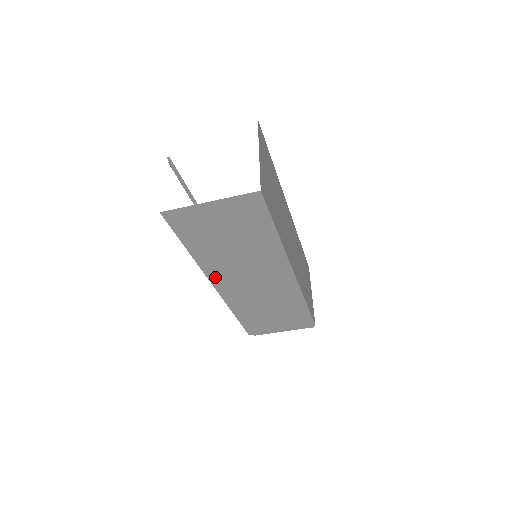
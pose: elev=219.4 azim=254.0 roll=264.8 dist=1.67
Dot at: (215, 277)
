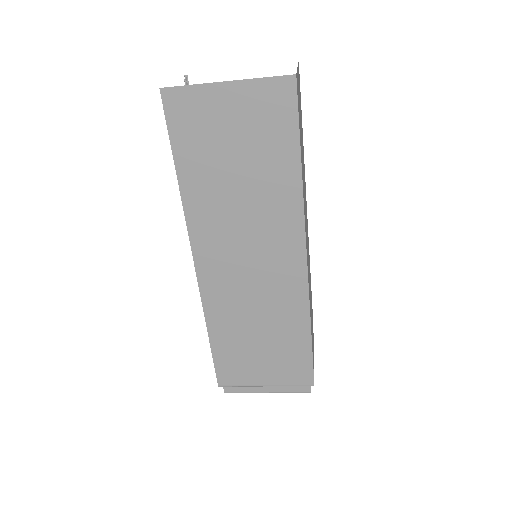
Dot at: (200, 242)
